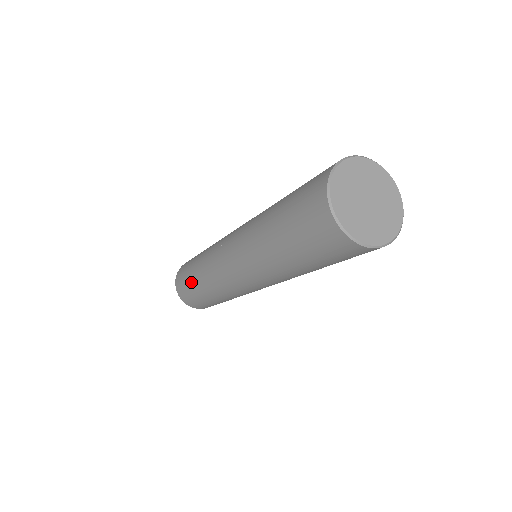
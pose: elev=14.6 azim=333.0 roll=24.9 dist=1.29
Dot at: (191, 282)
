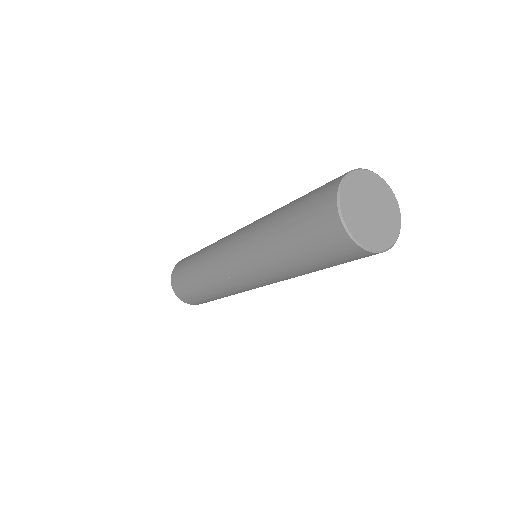
Dot at: (192, 258)
